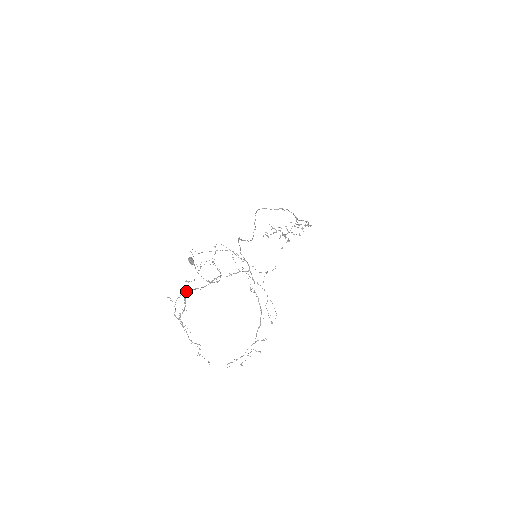
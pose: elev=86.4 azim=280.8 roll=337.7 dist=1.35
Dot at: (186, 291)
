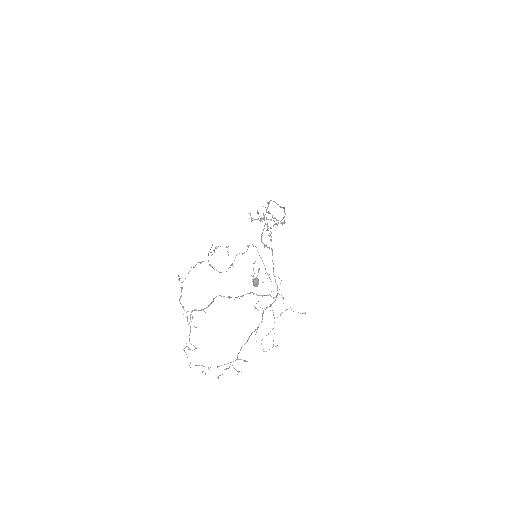
Dot at: (219, 295)
